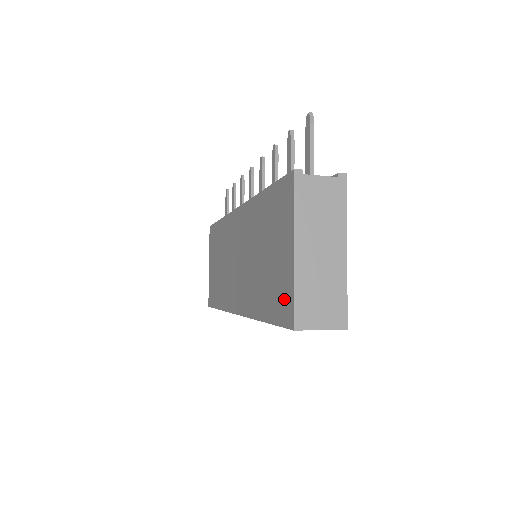
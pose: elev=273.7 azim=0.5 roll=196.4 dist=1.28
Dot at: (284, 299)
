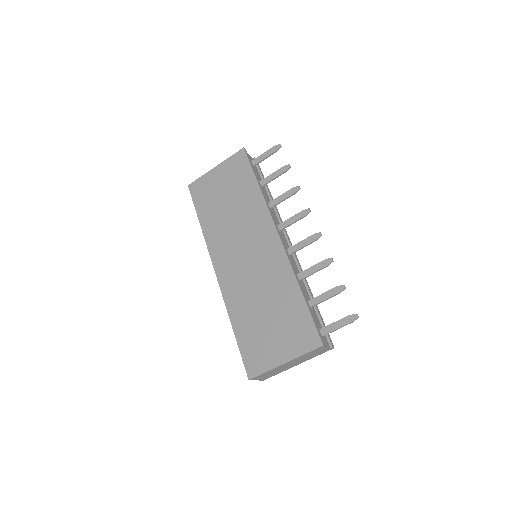
Dot at: (257, 360)
